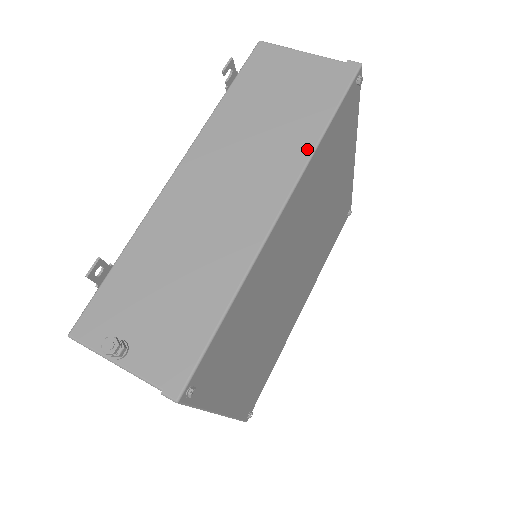
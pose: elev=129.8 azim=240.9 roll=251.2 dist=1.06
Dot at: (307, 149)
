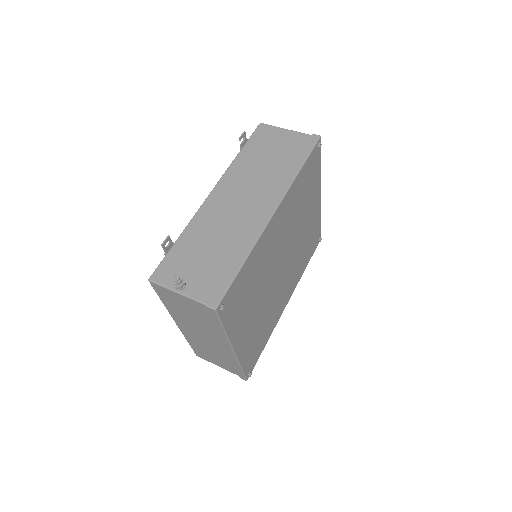
Dot at: (289, 180)
